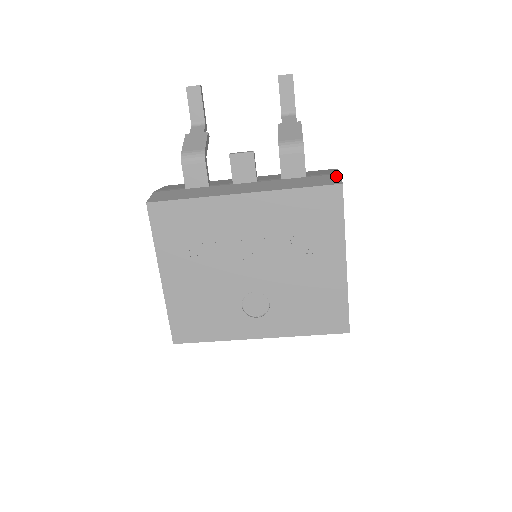
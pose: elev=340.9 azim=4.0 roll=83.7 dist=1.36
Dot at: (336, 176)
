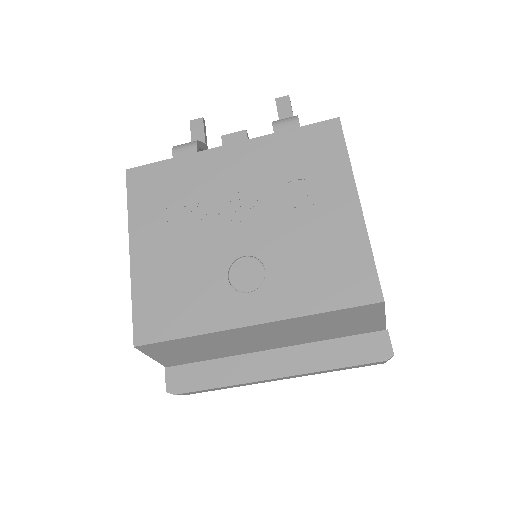
Dot at: occluded
